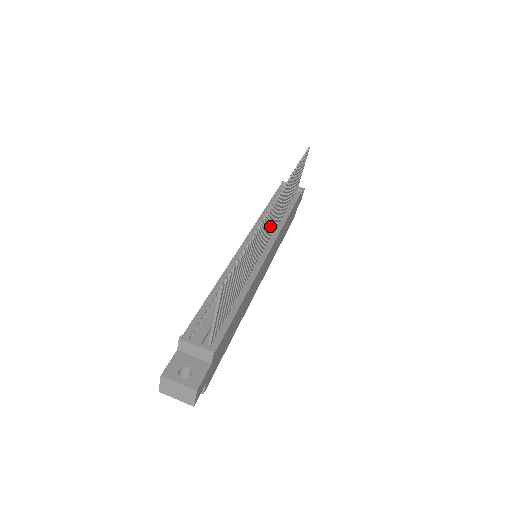
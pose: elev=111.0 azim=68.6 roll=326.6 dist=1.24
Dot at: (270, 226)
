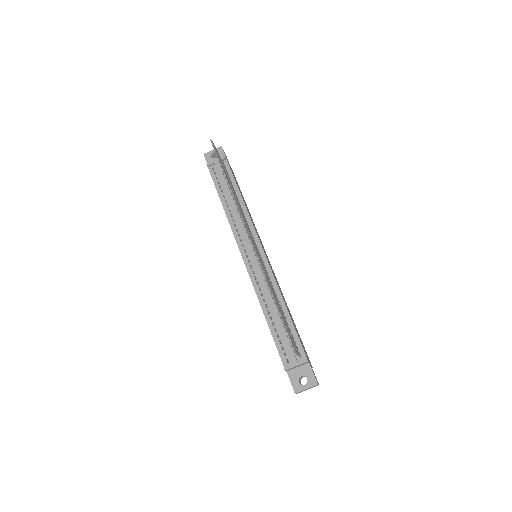
Dot at: (254, 244)
